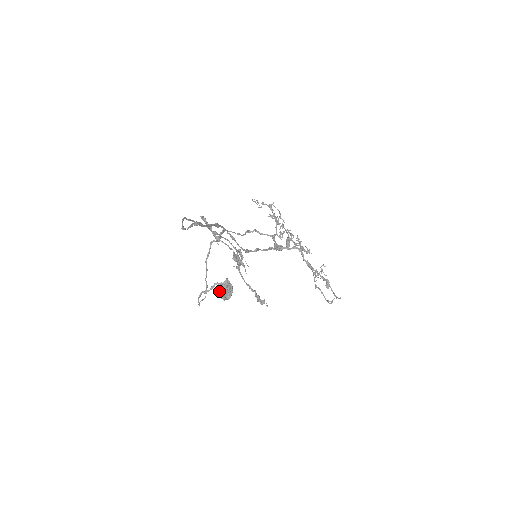
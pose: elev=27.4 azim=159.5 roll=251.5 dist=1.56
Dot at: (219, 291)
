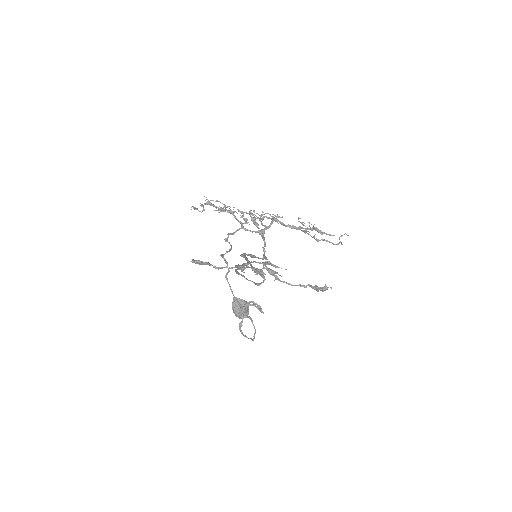
Dot at: (238, 314)
